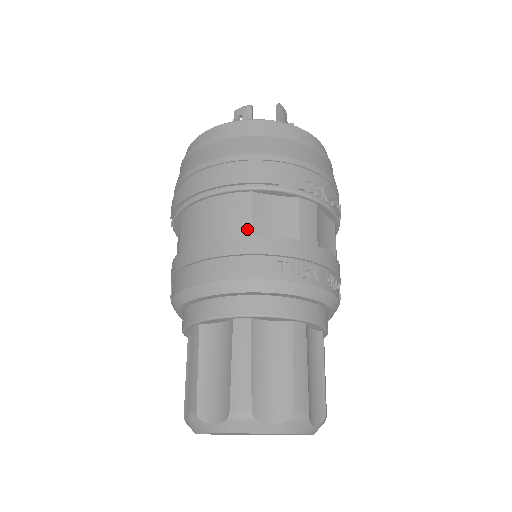
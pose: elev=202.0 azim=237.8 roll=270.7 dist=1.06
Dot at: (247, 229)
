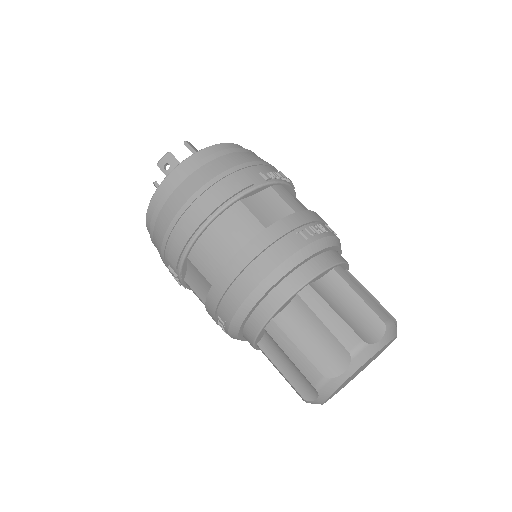
Dot at: (259, 226)
